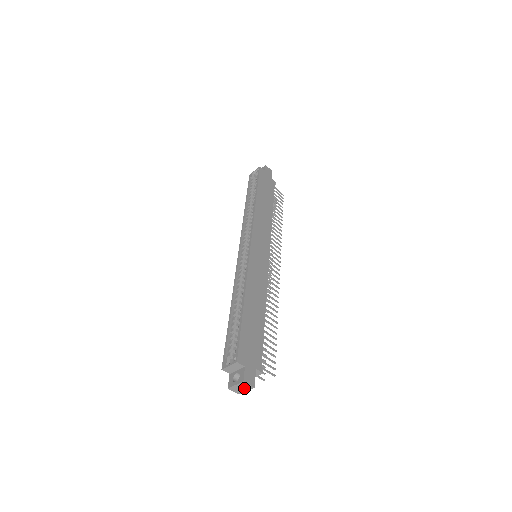
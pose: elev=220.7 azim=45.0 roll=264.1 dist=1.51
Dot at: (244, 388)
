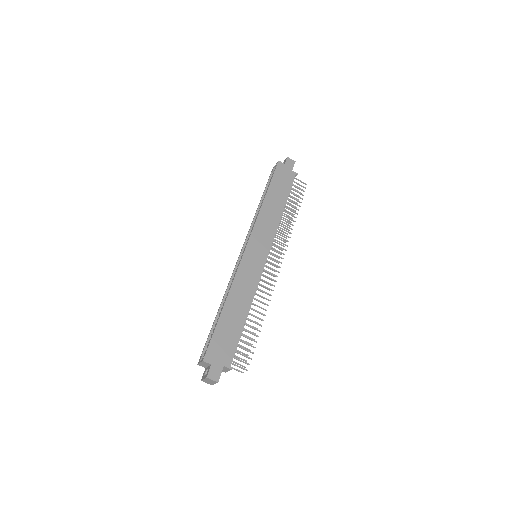
Dot at: (211, 382)
